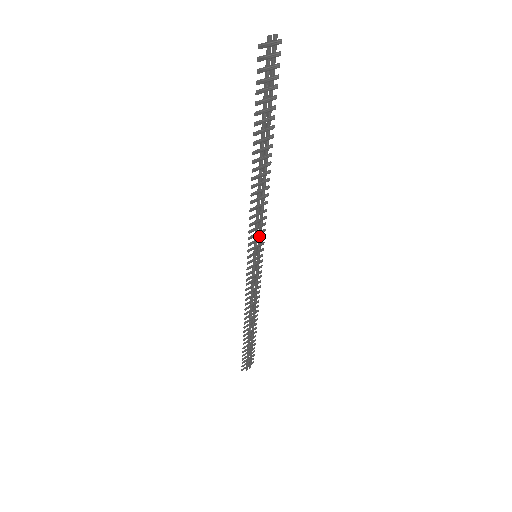
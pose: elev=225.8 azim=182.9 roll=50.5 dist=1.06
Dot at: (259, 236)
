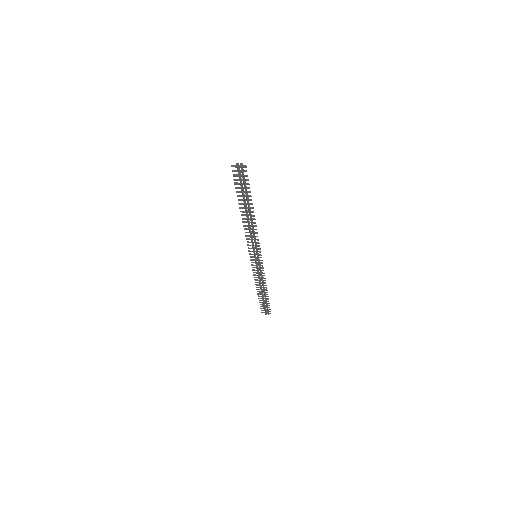
Dot at: (256, 247)
